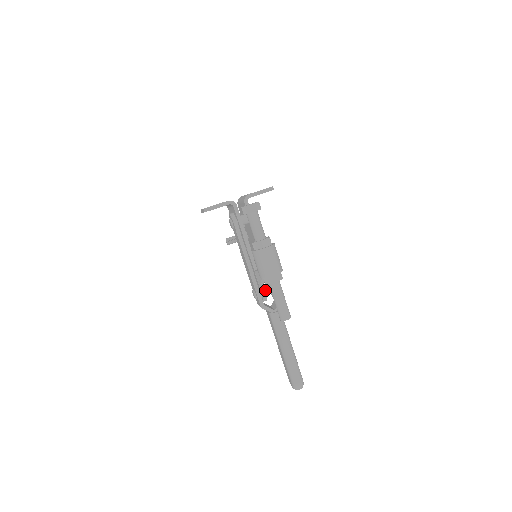
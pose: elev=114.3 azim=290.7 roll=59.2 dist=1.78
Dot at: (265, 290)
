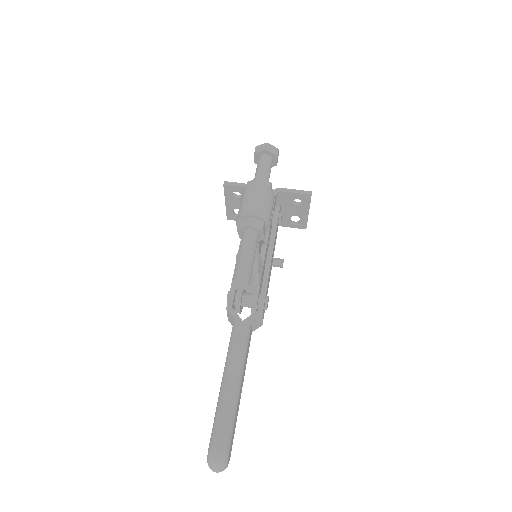
Dot at: (245, 295)
